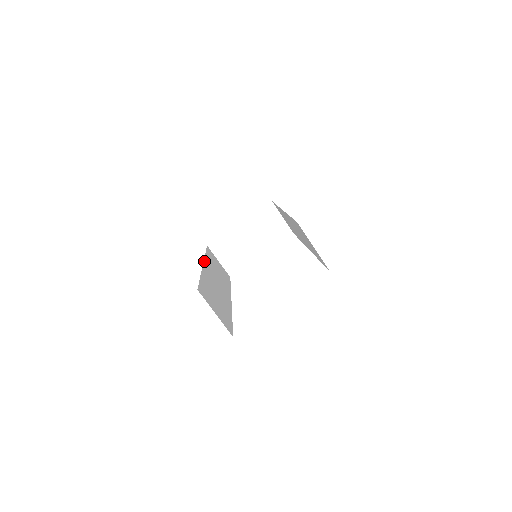
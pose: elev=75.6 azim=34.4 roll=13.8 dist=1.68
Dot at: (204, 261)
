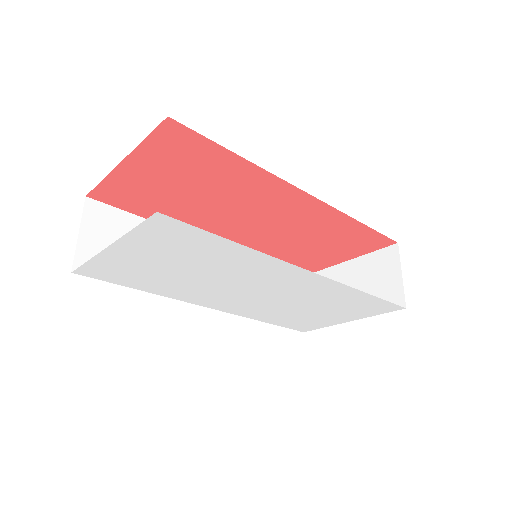
Dot at: occluded
